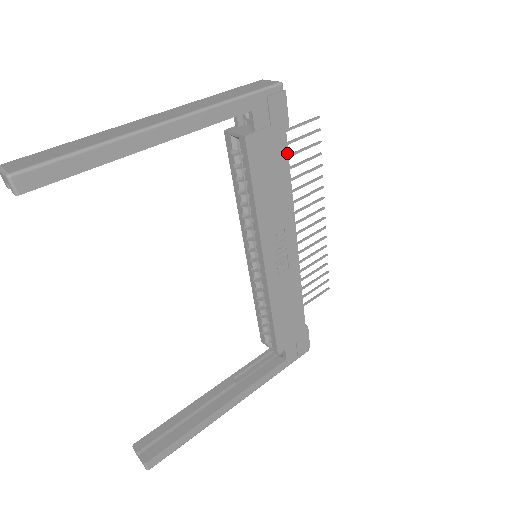
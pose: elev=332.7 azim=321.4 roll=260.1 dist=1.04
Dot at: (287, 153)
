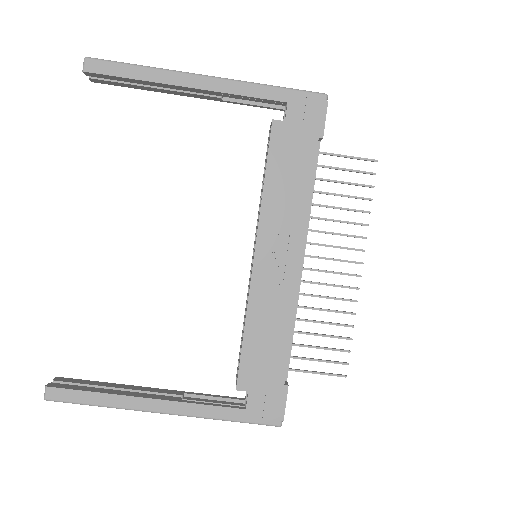
Dot at: (314, 158)
